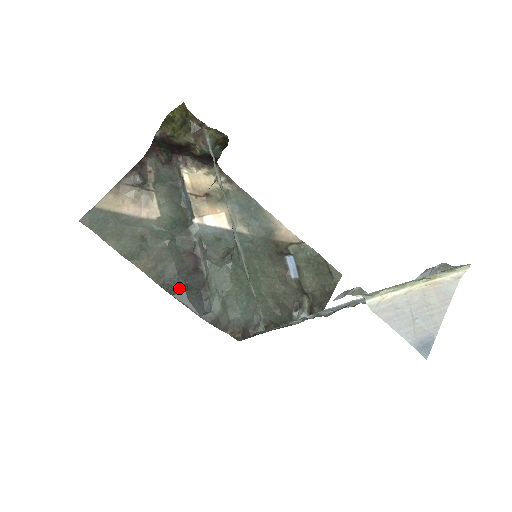
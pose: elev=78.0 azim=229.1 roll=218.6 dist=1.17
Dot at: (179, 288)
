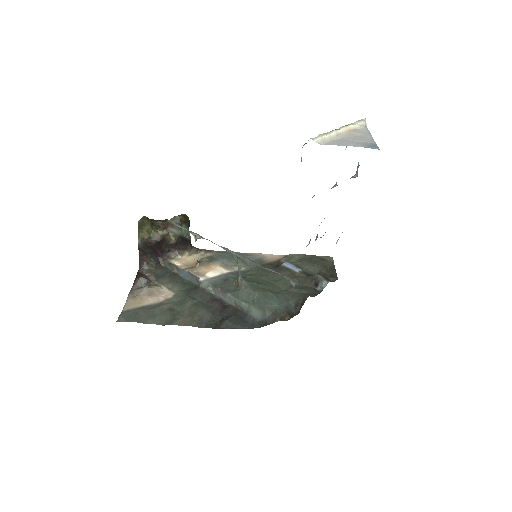
Dot at: (220, 321)
